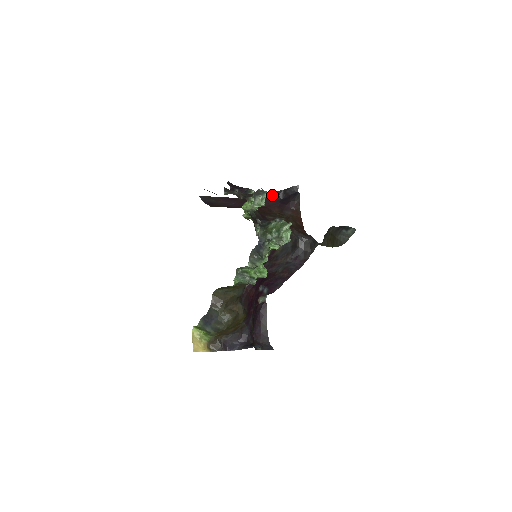
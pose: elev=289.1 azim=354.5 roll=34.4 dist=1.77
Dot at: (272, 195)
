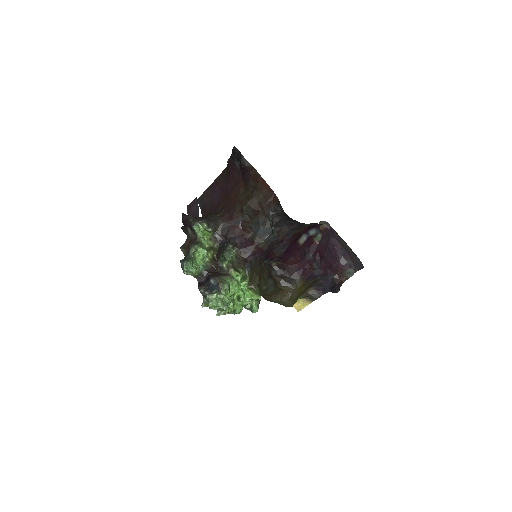
Dot at: (231, 164)
